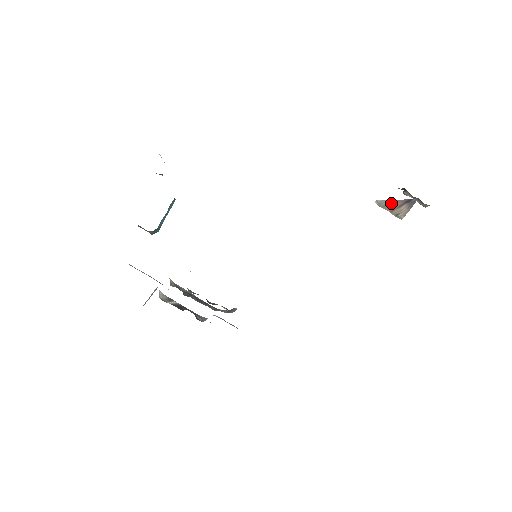
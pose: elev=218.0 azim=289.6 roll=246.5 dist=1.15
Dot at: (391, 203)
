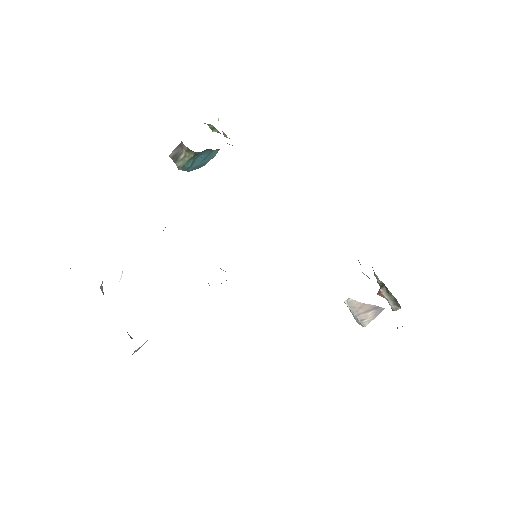
Dot at: (360, 306)
